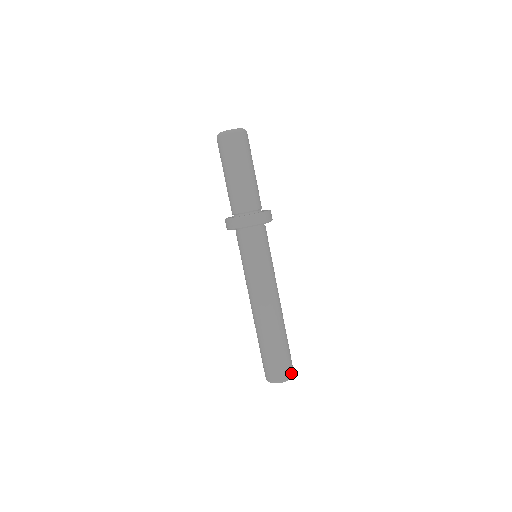
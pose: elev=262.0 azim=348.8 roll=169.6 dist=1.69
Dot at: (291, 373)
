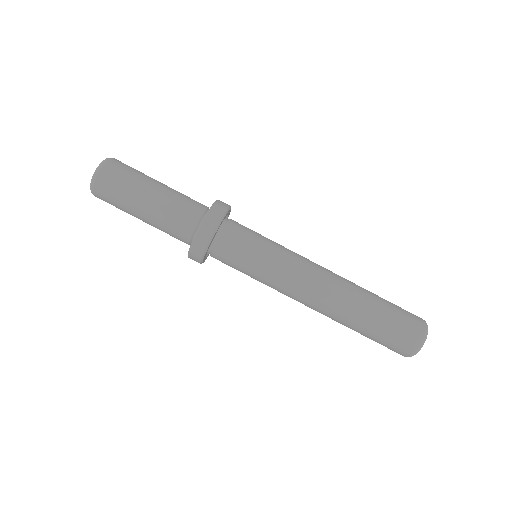
Dot at: (422, 324)
